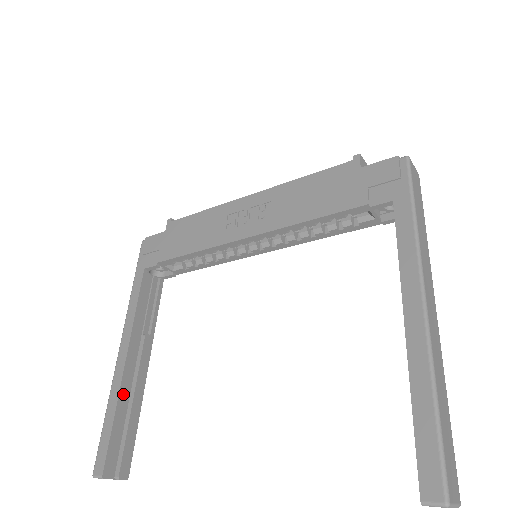
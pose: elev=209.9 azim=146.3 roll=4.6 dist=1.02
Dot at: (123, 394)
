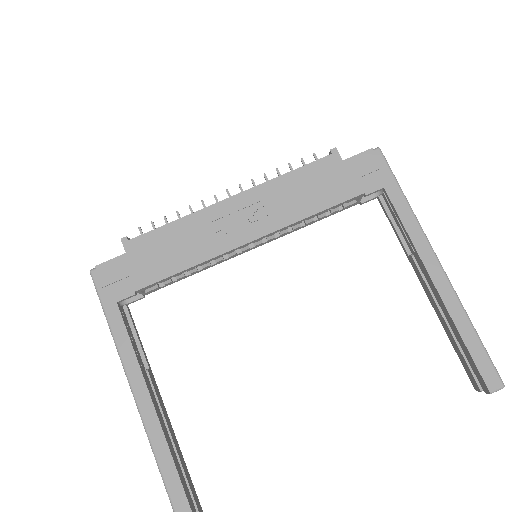
Dot at: (167, 439)
